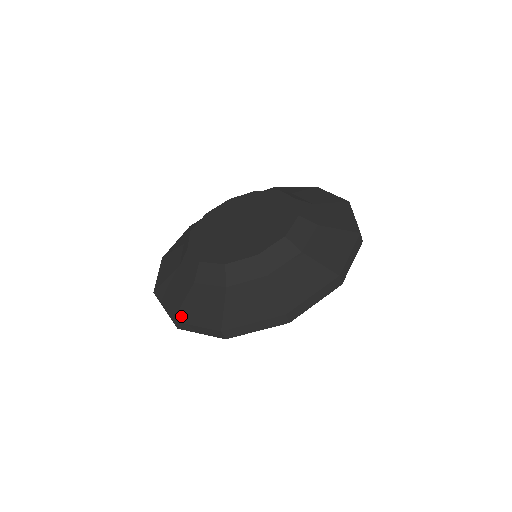
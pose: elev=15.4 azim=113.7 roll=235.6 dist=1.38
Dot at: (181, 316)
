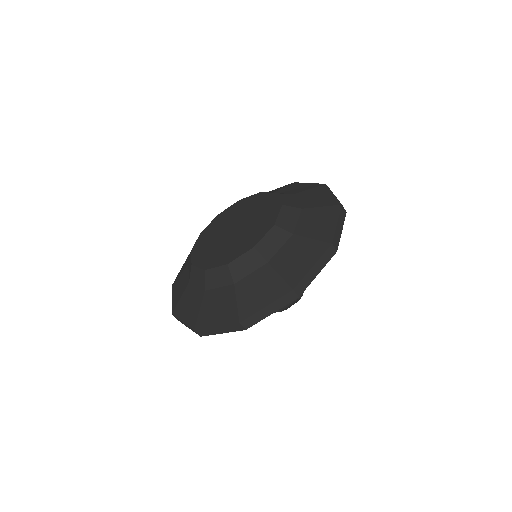
Dot at: (201, 323)
